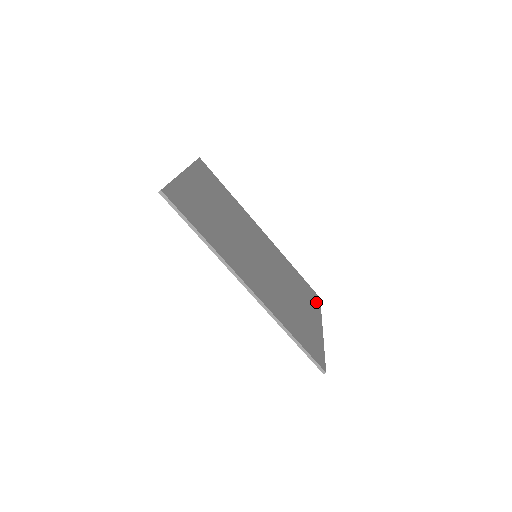
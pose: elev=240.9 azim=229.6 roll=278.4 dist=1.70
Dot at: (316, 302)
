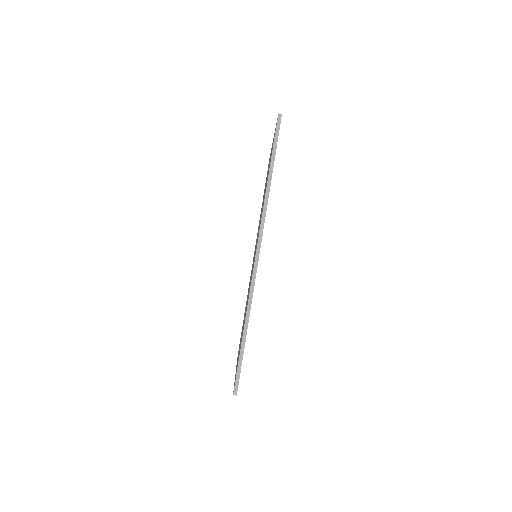
Dot at: occluded
